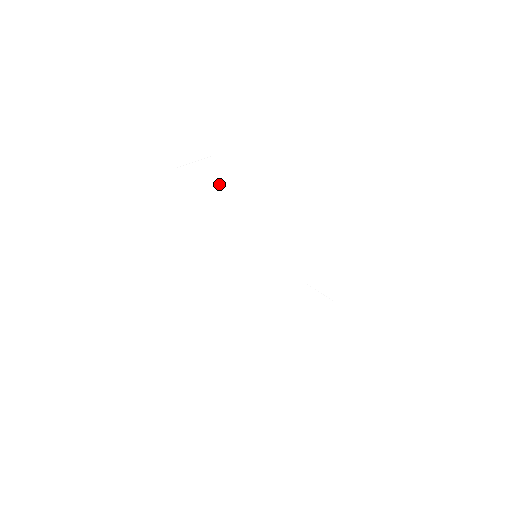
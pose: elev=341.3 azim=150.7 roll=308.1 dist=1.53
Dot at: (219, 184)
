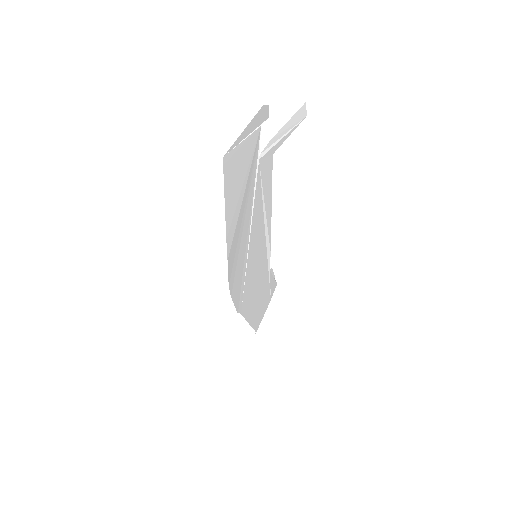
Dot at: (261, 164)
